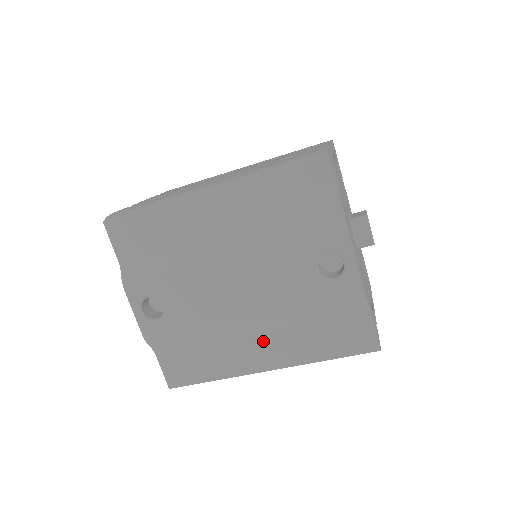
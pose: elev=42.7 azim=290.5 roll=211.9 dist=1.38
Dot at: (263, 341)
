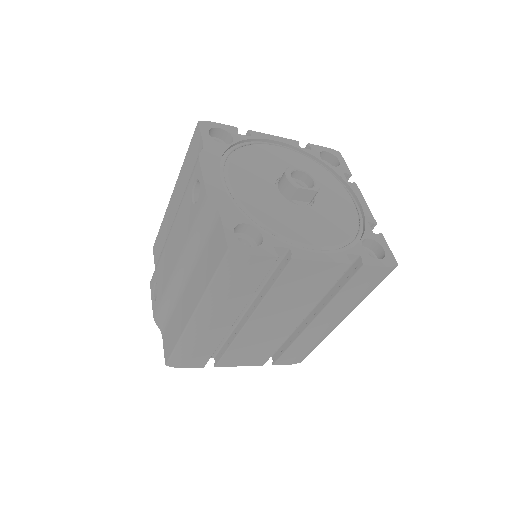
Dot at: (189, 288)
